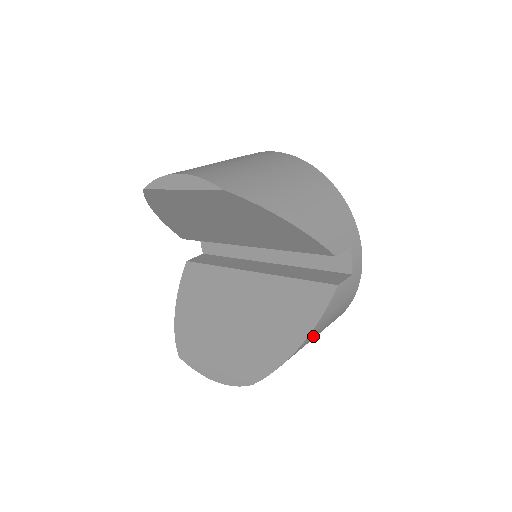
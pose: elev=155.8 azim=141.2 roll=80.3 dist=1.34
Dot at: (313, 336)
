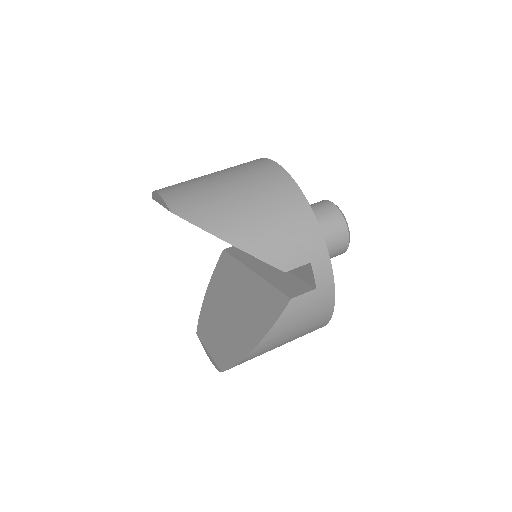
Dot at: (275, 341)
